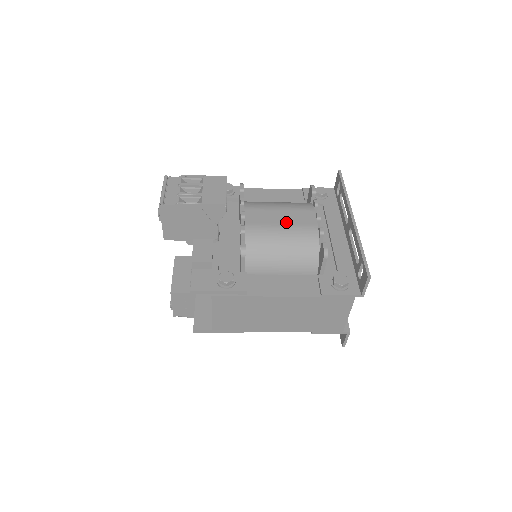
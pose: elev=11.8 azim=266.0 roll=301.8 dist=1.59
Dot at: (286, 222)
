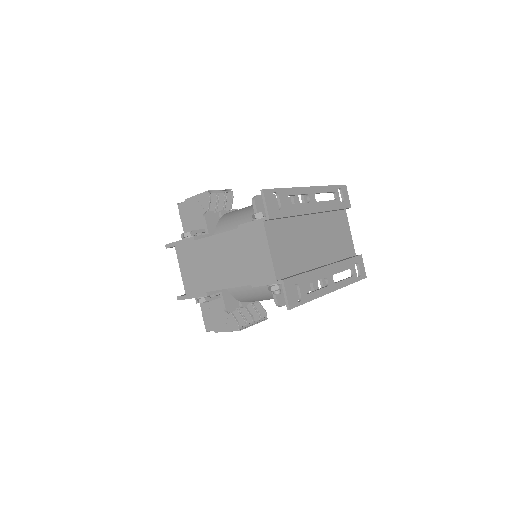
Dot at: occluded
